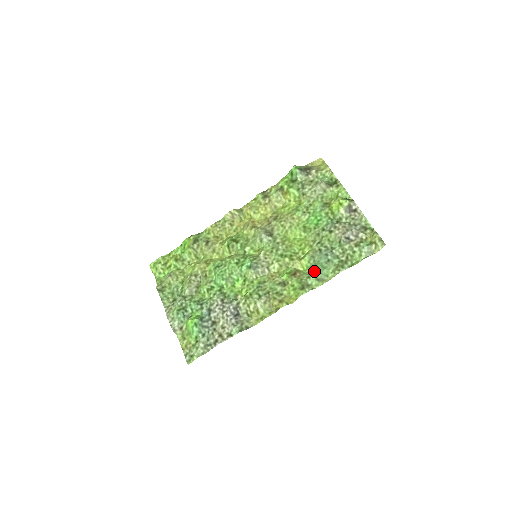
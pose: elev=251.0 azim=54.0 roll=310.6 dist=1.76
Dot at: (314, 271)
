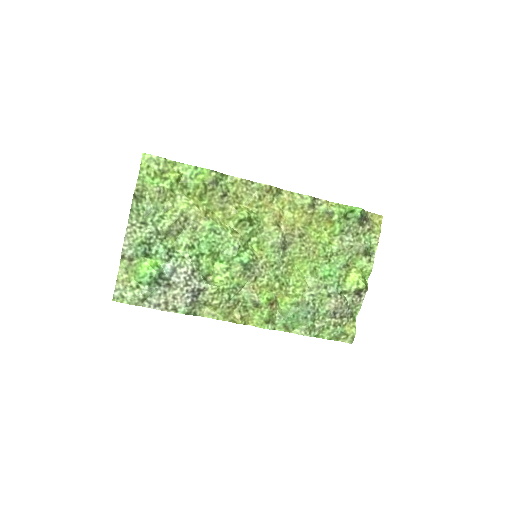
Dot at: (289, 317)
